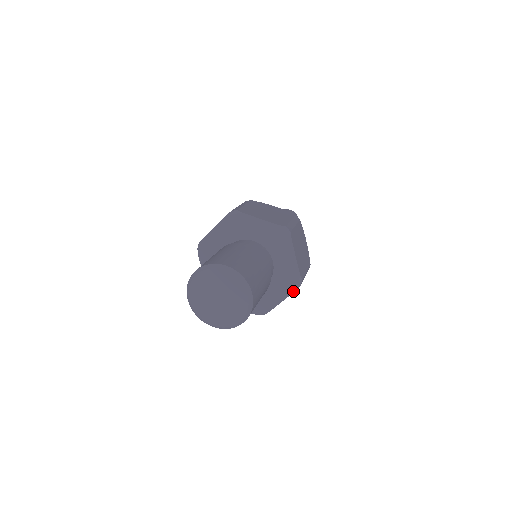
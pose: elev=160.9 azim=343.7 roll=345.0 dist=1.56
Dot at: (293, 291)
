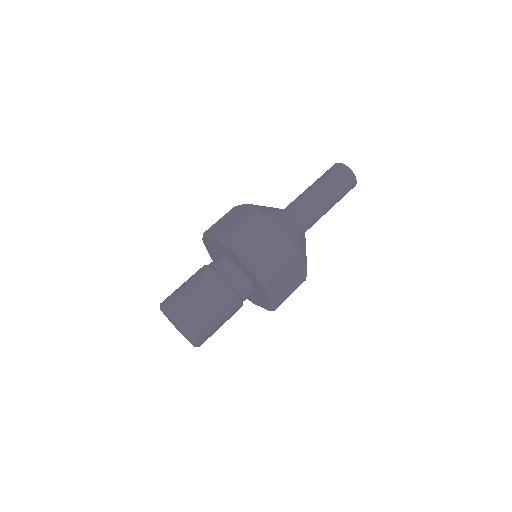
Dot at: (268, 310)
